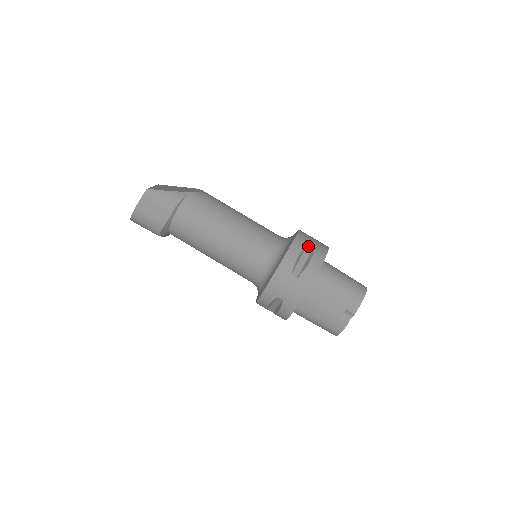
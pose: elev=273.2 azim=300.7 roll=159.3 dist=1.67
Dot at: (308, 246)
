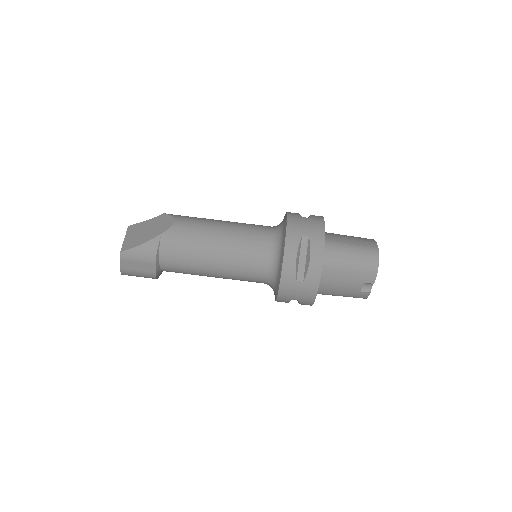
Dot at: (302, 241)
